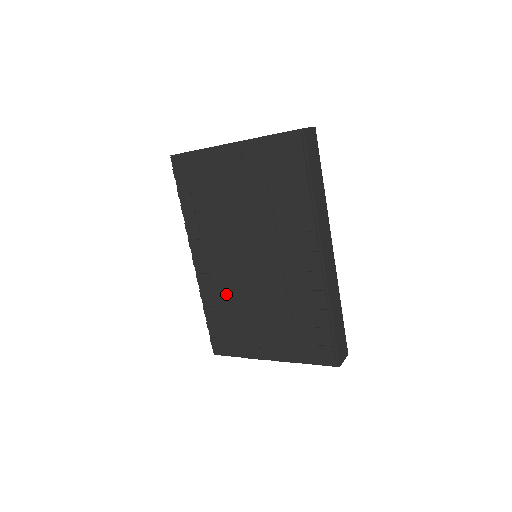
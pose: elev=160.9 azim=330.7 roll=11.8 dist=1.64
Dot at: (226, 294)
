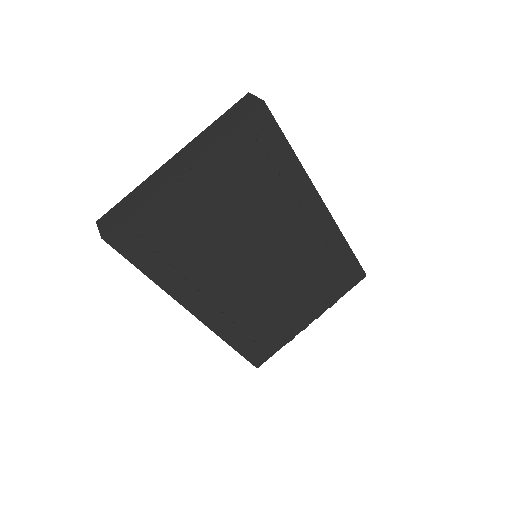
Dot at: (248, 312)
